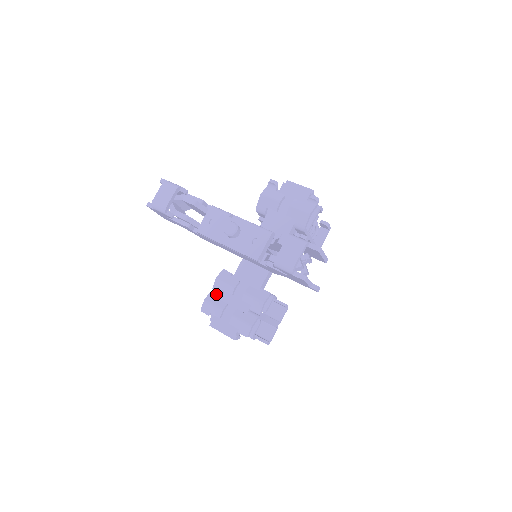
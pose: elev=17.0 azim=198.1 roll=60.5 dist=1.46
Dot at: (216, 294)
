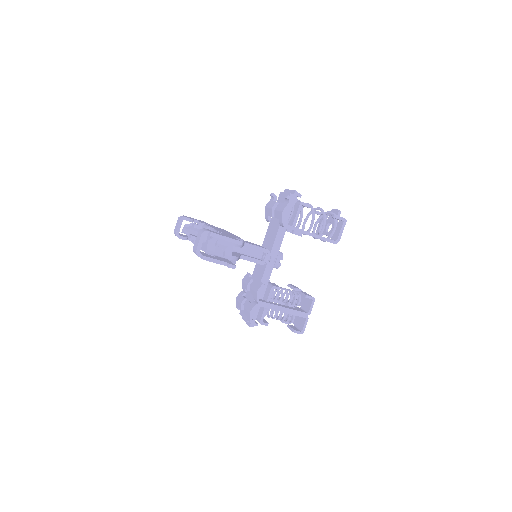
Dot at: (242, 292)
